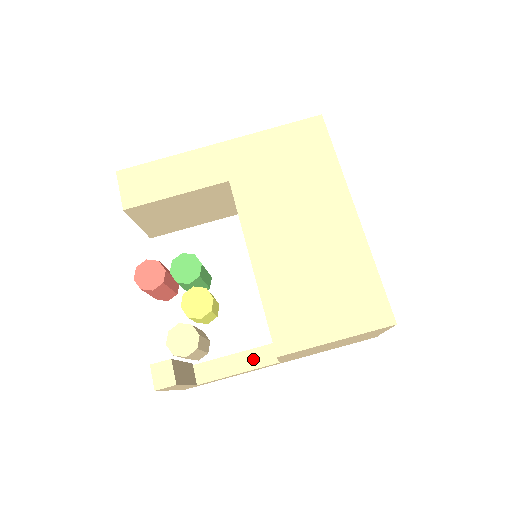
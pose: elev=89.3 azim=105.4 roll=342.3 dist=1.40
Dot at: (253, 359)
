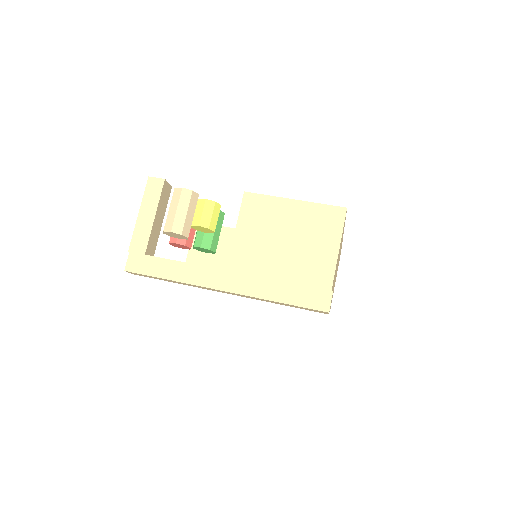
Dot at: occluded
